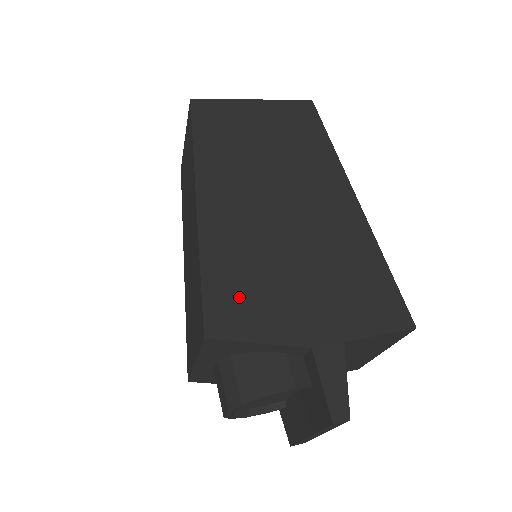
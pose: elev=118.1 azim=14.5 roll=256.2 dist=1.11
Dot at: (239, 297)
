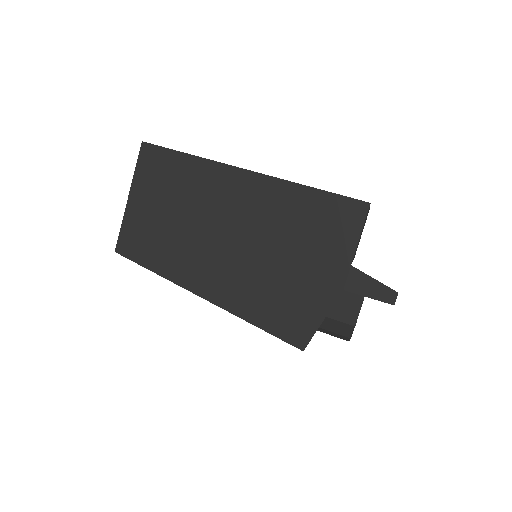
Dot at: (287, 315)
